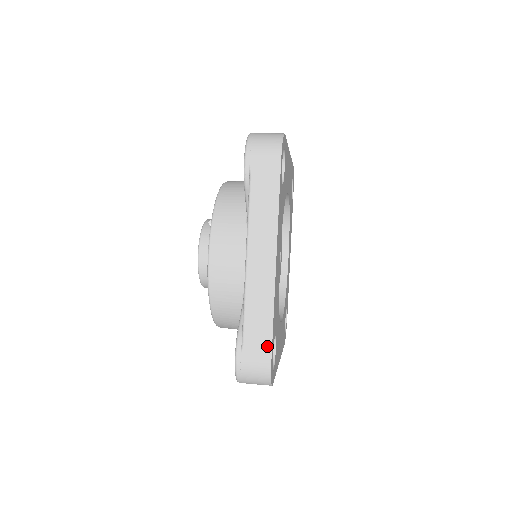
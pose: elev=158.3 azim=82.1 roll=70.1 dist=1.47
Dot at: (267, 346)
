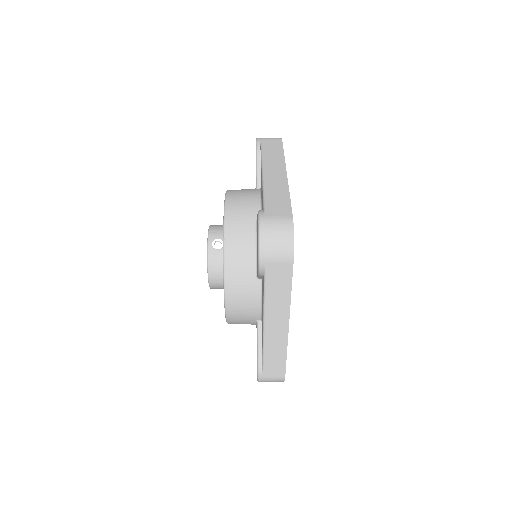
Dot at: (282, 370)
